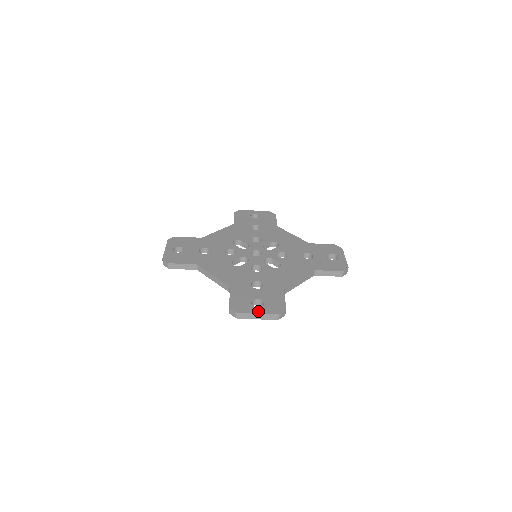
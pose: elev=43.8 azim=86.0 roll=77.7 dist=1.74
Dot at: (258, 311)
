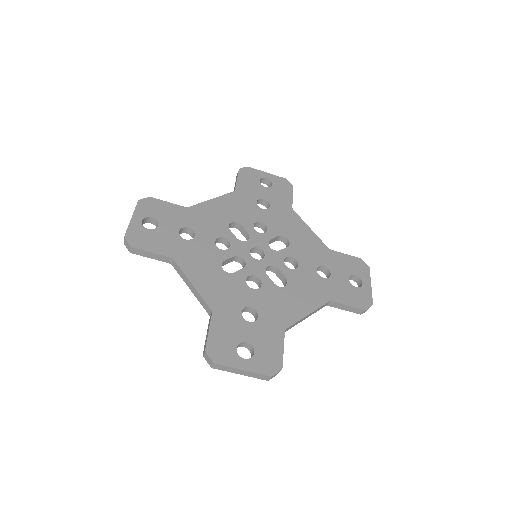
Dot at: (244, 366)
